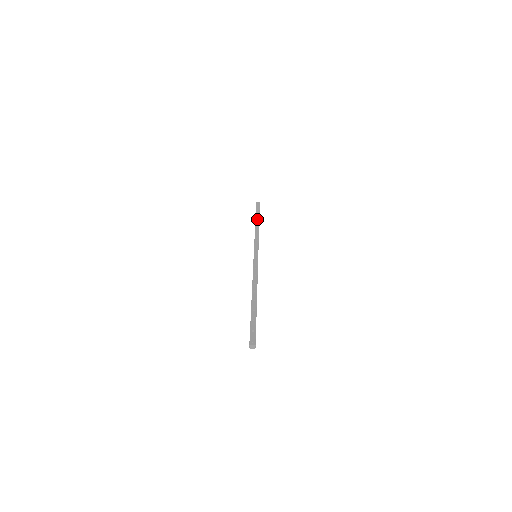
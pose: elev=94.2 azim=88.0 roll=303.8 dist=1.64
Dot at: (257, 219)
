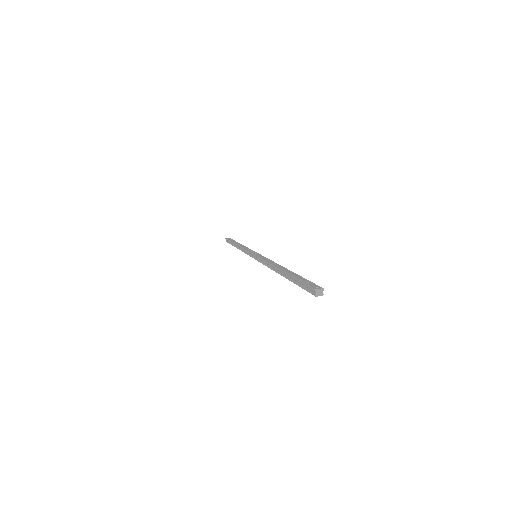
Dot at: (236, 242)
